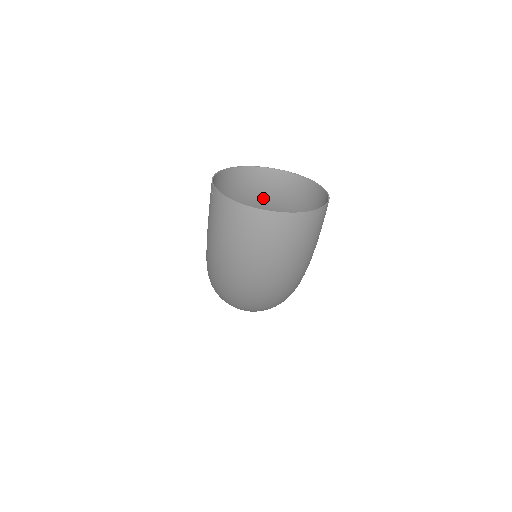
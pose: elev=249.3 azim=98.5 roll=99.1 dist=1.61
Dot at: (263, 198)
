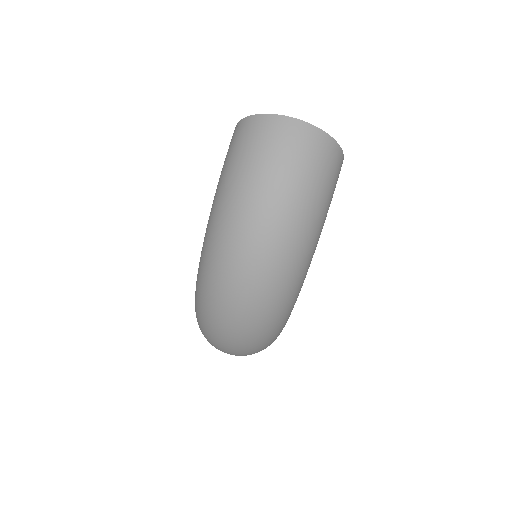
Dot at: occluded
